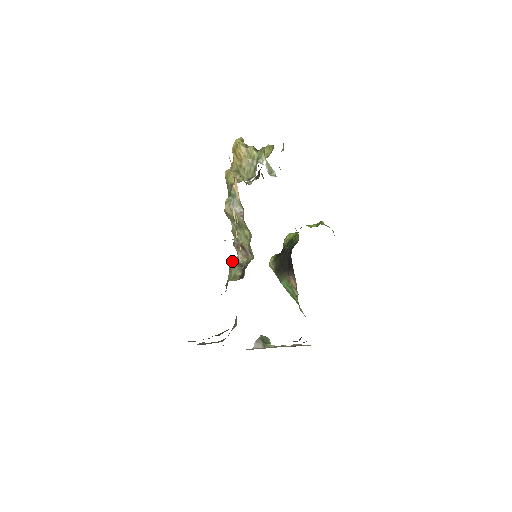
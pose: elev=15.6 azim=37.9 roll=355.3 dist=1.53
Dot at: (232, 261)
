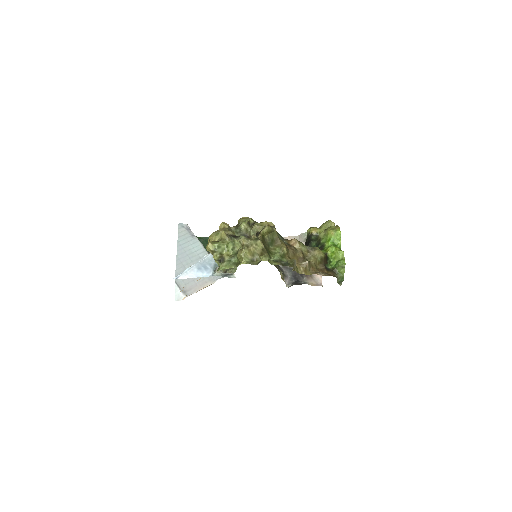
Dot at: occluded
